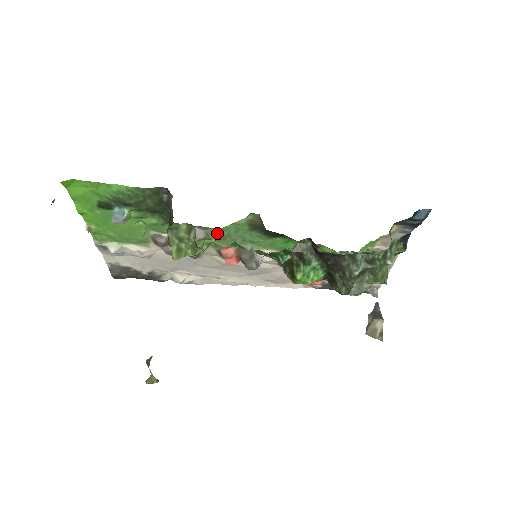
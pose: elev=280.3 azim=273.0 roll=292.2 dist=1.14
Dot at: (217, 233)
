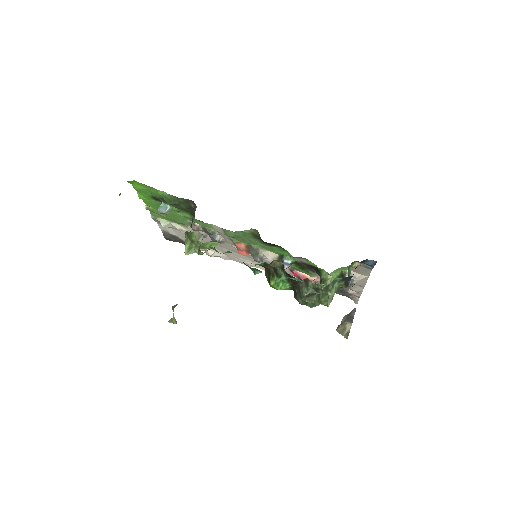
Dot at: (231, 233)
